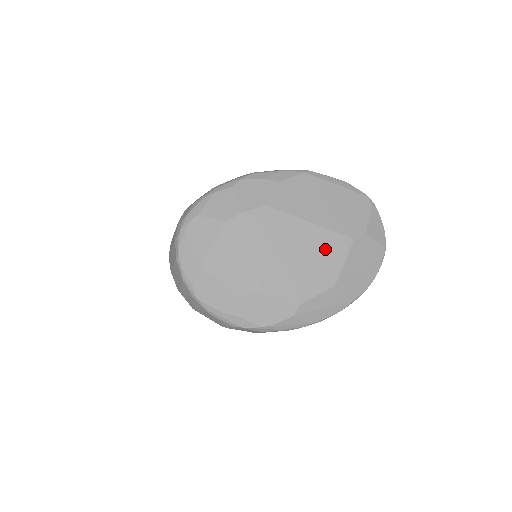
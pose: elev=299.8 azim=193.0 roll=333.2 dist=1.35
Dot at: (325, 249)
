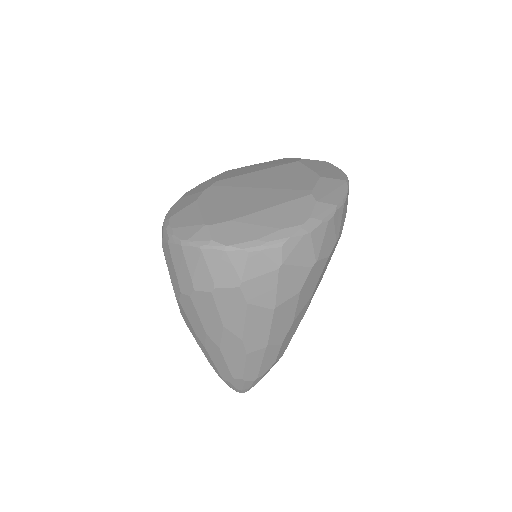
Dot at: (286, 172)
